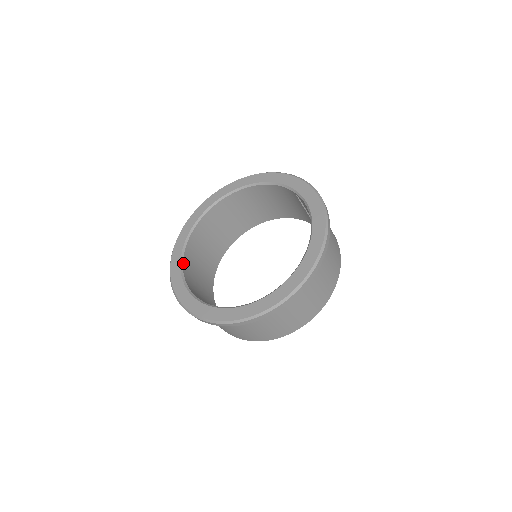
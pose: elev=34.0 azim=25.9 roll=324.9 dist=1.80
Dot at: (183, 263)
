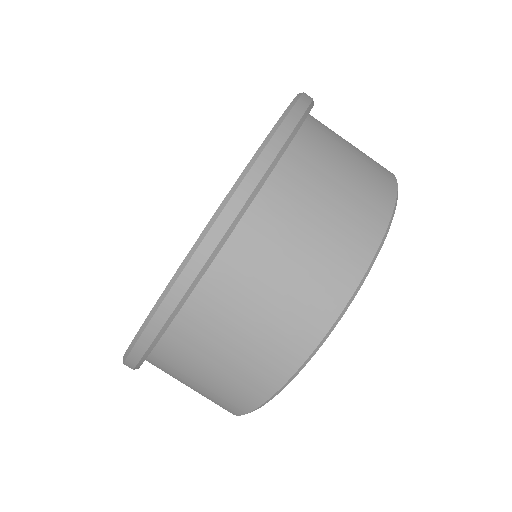
Dot at: occluded
